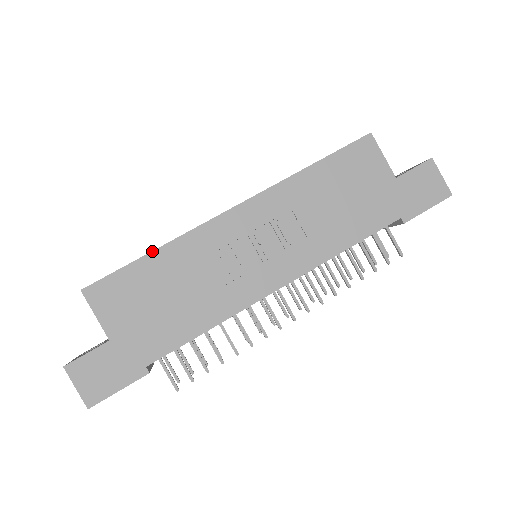
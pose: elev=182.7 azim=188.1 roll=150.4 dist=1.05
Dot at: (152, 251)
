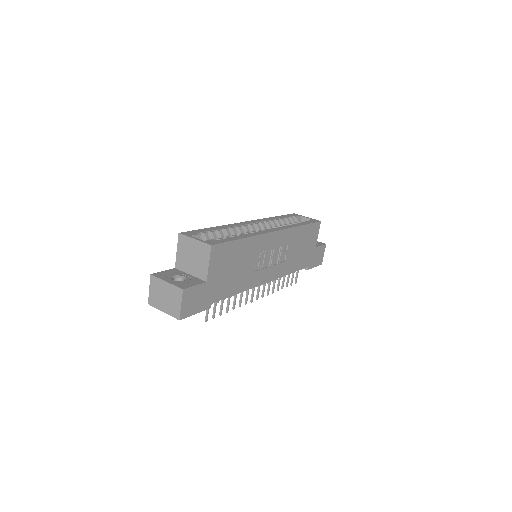
Dot at: (244, 238)
